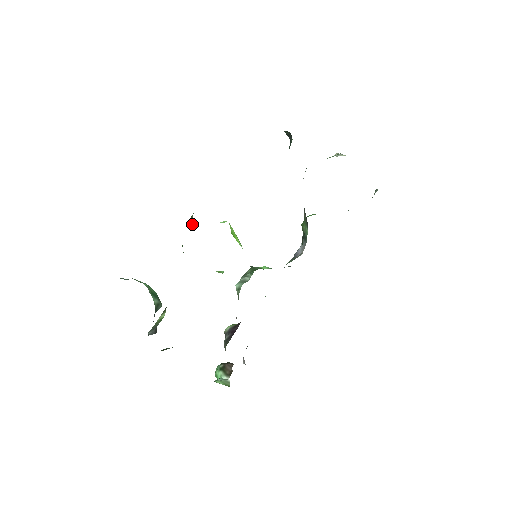
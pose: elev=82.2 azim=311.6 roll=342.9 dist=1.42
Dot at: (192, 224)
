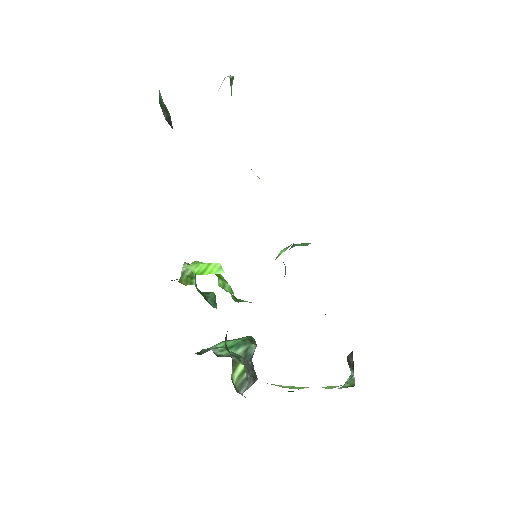
Dot at: (183, 284)
